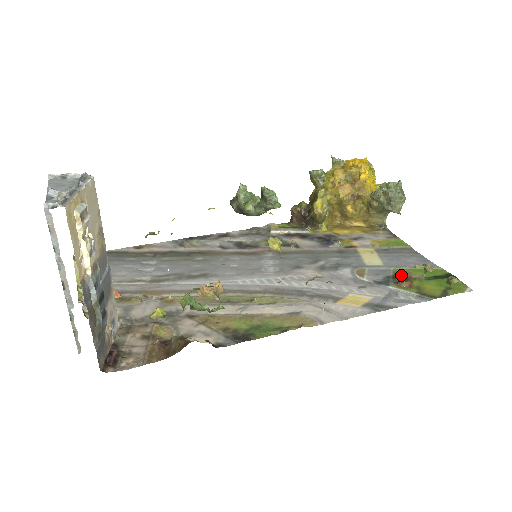
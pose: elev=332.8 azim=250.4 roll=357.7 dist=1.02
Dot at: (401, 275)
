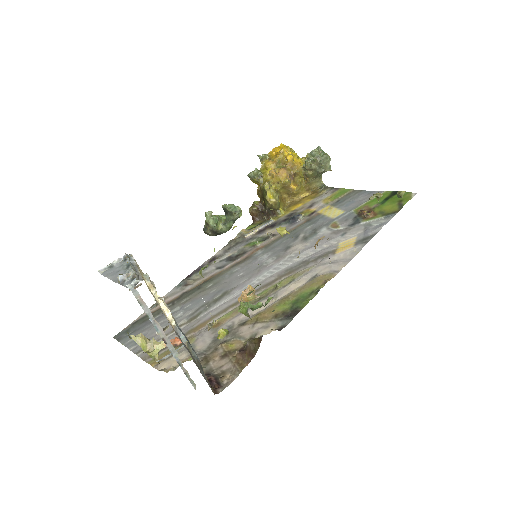
Dot at: (363, 211)
